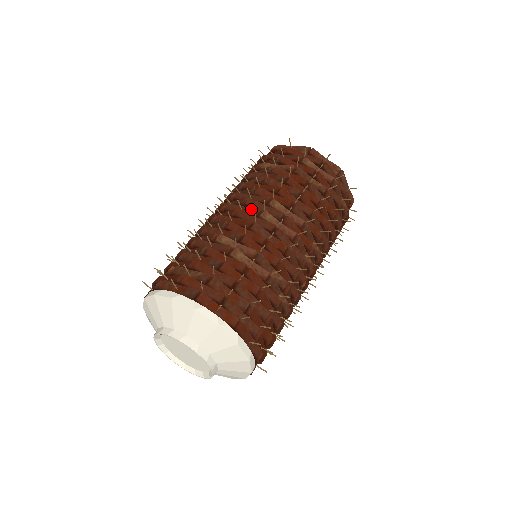
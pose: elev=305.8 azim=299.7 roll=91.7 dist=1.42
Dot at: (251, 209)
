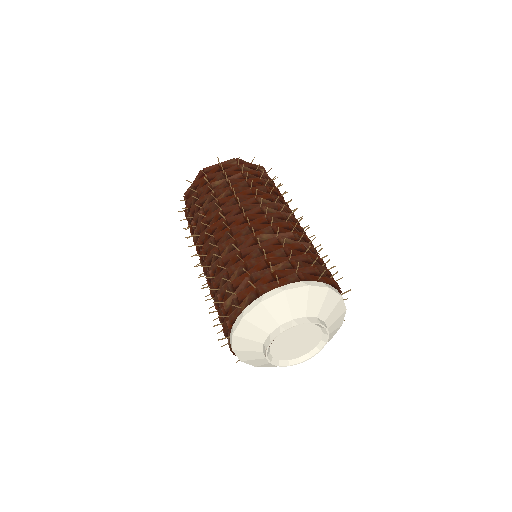
Dot at: (253, 210)
